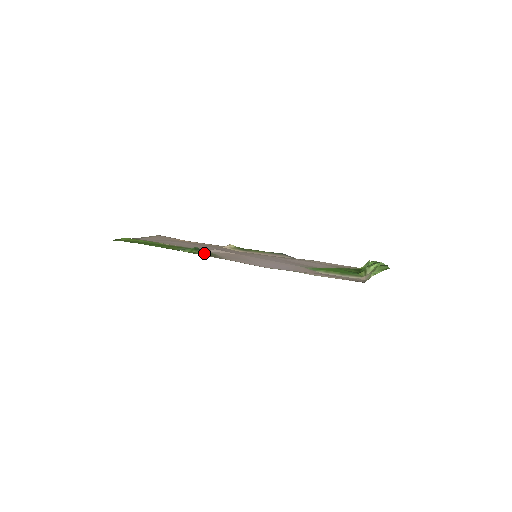
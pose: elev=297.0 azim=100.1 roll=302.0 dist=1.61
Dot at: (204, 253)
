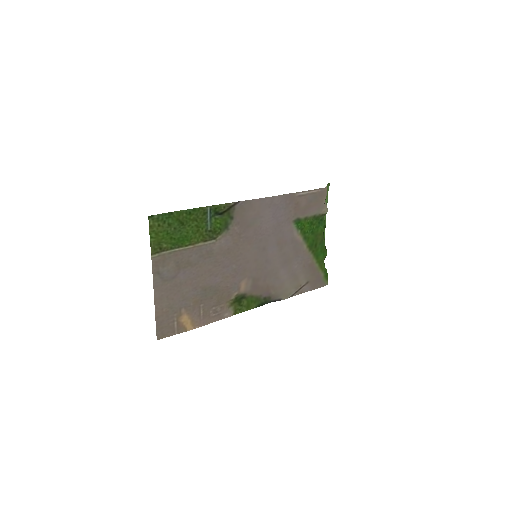
Dot at: (224, 211)
